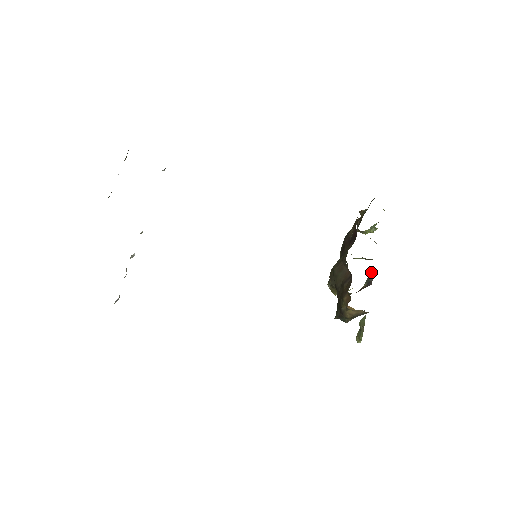
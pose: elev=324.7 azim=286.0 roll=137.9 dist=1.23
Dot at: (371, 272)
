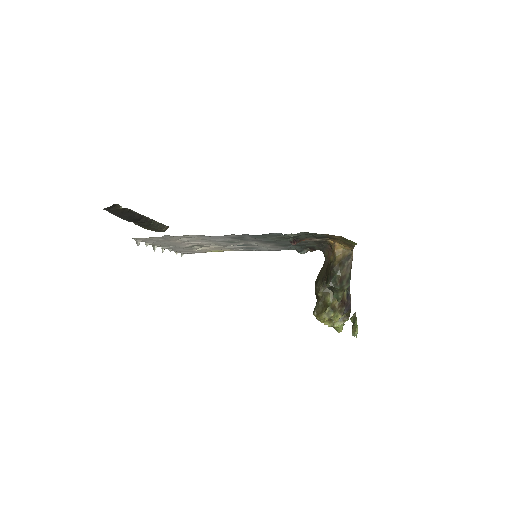
Dot at: occluded
